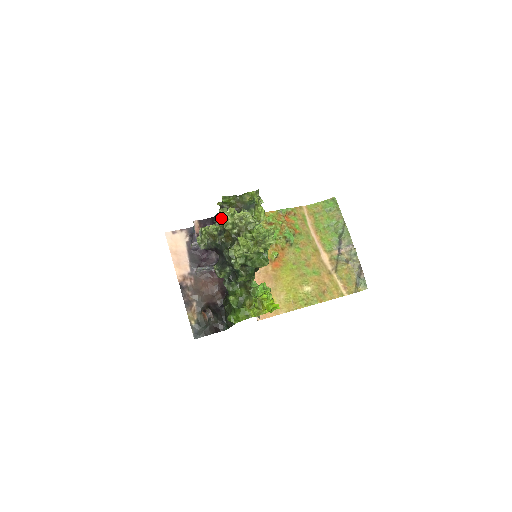
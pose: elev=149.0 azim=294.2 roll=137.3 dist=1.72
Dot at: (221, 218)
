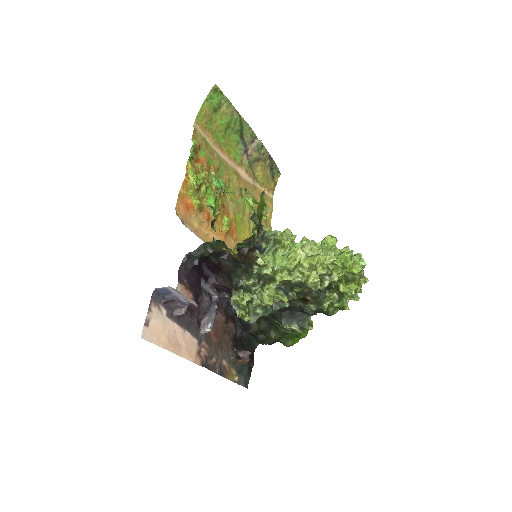
Dot at: (288, 278)
